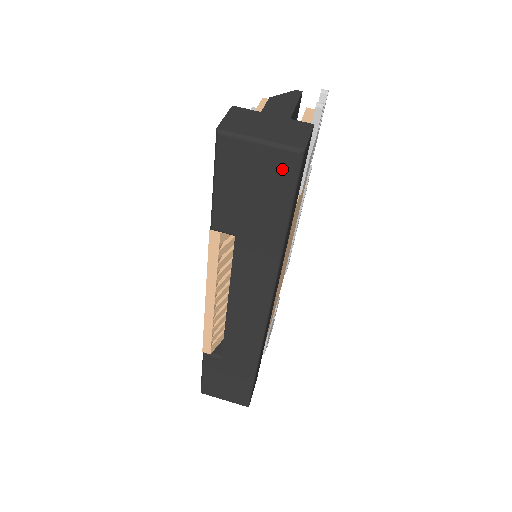
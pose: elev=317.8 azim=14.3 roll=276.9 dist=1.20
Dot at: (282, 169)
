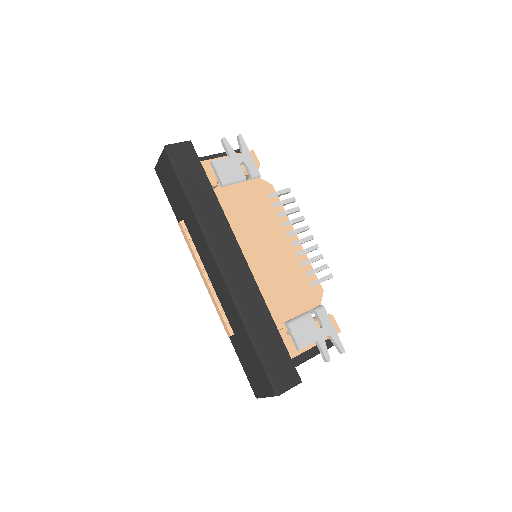
Dot at: (167, 162)
